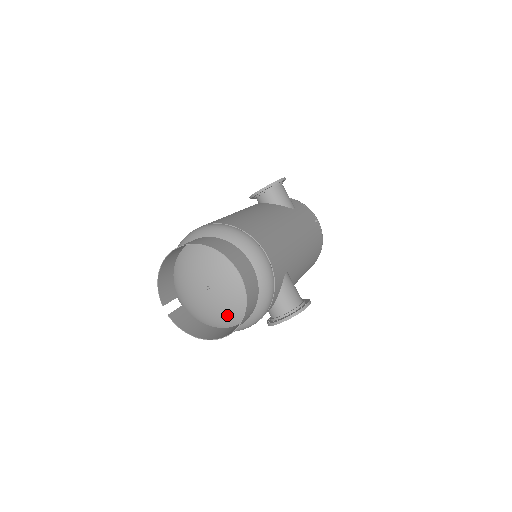
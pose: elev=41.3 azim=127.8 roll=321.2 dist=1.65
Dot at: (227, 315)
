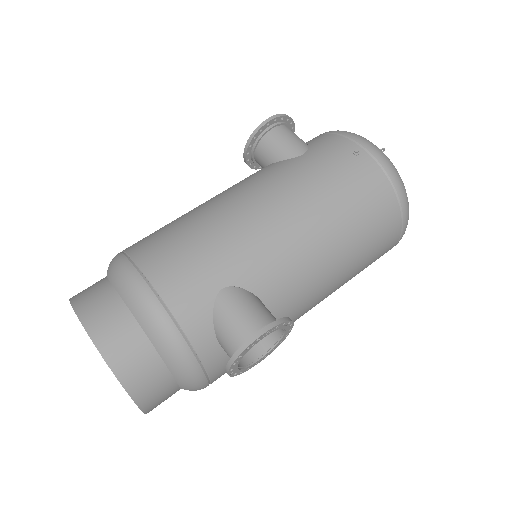
Dot at: occluded
